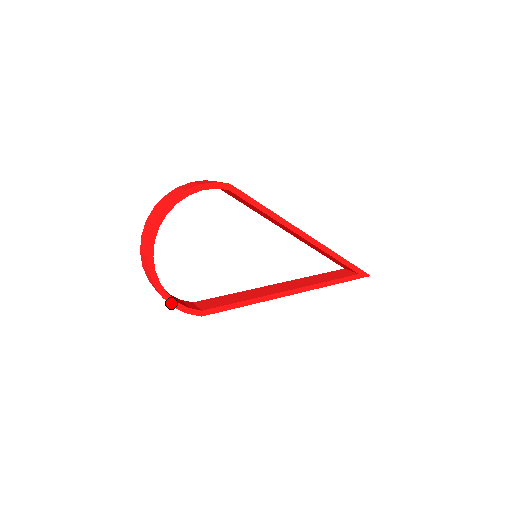
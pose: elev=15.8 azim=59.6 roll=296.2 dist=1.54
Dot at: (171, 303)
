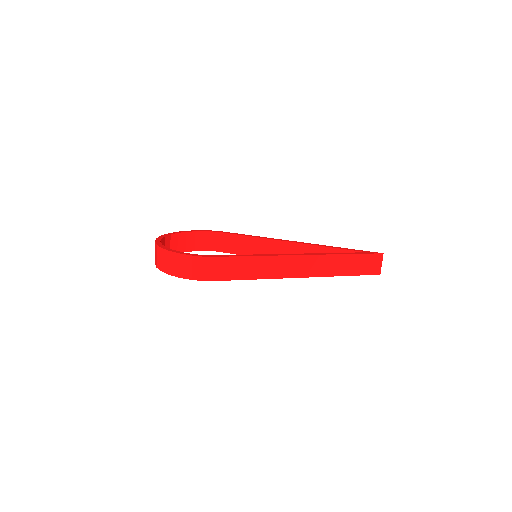
Dot at: (176, 253)
